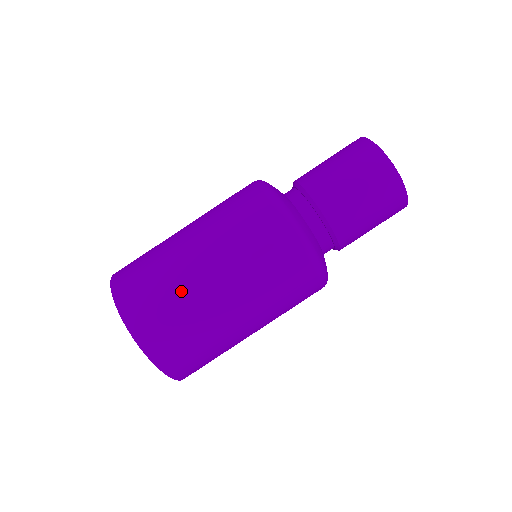
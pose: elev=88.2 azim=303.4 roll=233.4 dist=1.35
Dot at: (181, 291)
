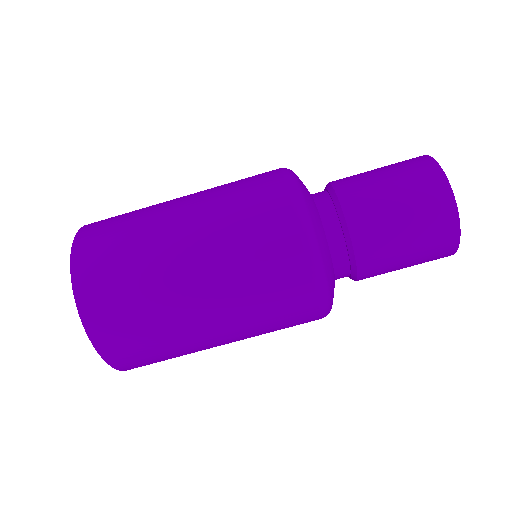
Dot at: (148, 265)
